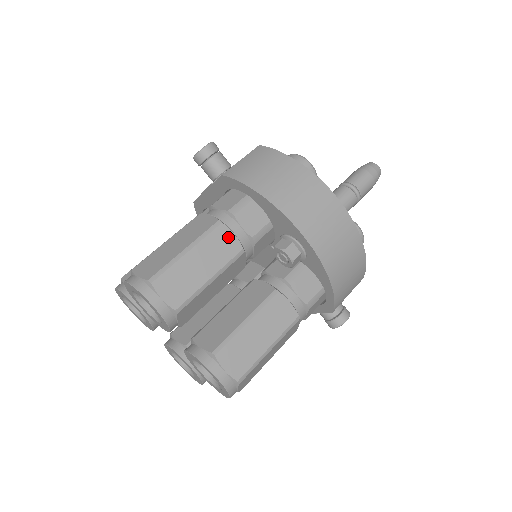
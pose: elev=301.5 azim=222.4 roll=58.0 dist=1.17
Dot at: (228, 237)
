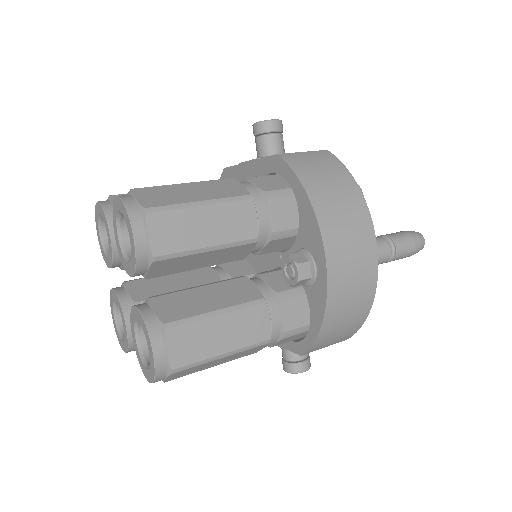
Dot at: (250, 217)
